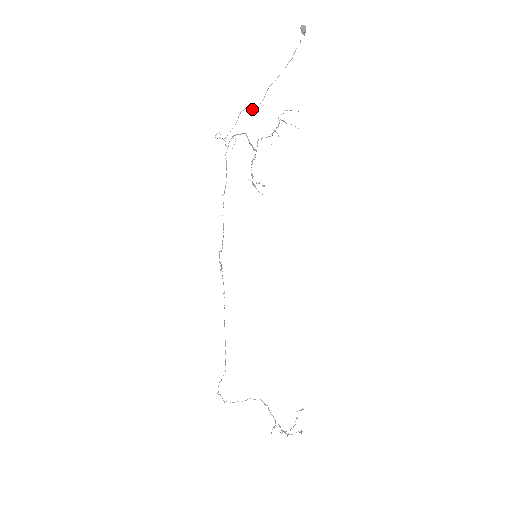
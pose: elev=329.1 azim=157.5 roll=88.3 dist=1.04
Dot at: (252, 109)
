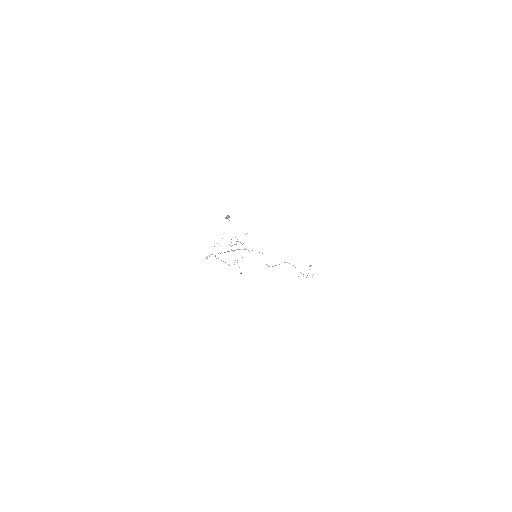
Dot at: occluded
